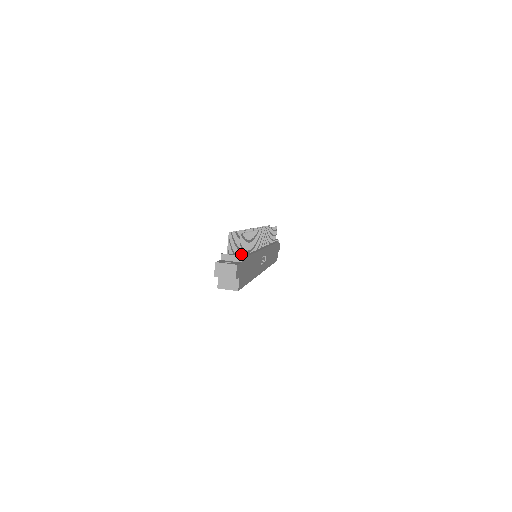
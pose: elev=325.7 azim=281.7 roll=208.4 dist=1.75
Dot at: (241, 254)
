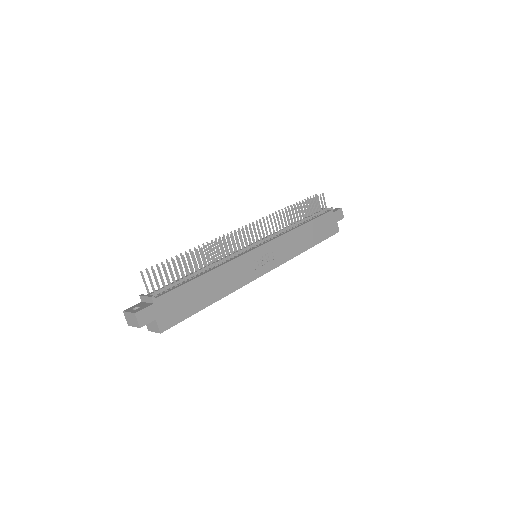
Dot at: (165, 289)
